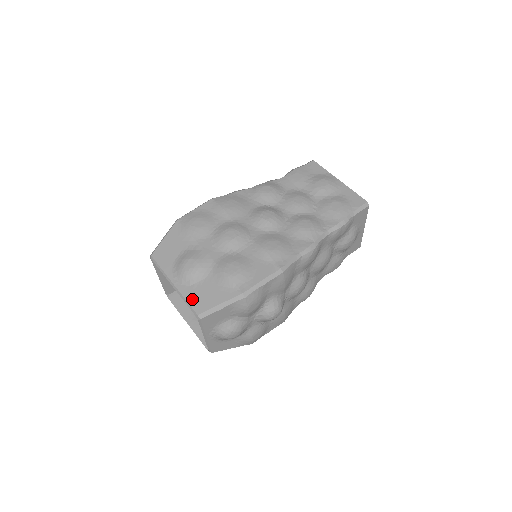
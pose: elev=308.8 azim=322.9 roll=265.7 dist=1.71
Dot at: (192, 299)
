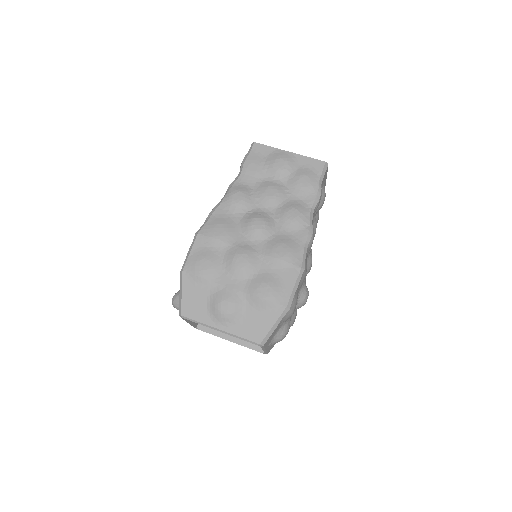
Dot at: (246, 334)
